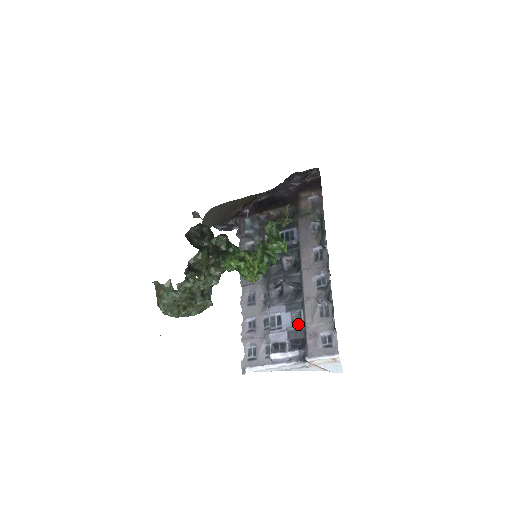
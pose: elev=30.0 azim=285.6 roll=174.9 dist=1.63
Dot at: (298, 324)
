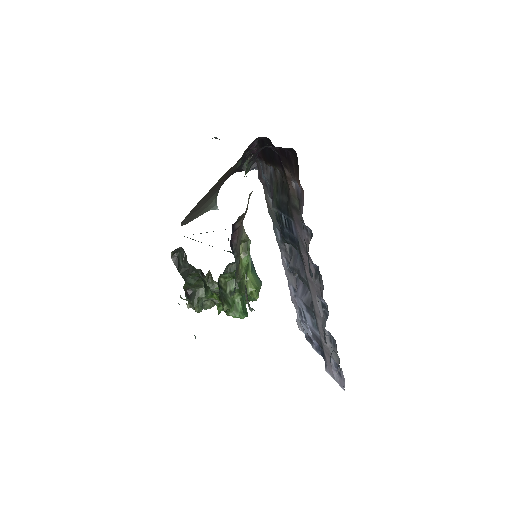
Dot at: (316, 332)
